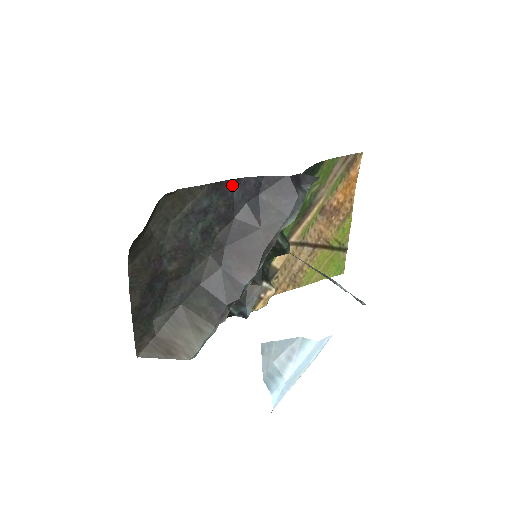
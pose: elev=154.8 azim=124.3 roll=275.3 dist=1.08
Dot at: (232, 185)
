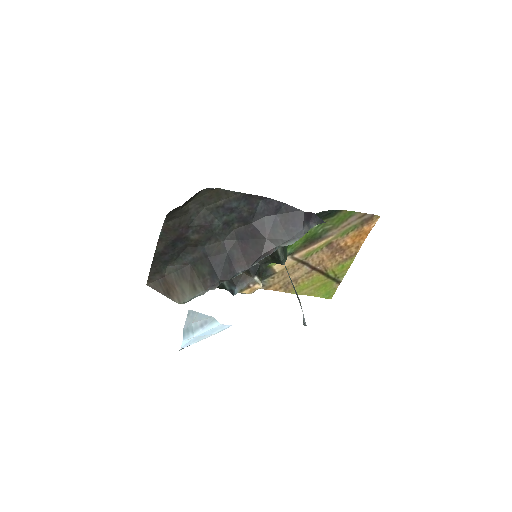
Dot at: (259, 200)
